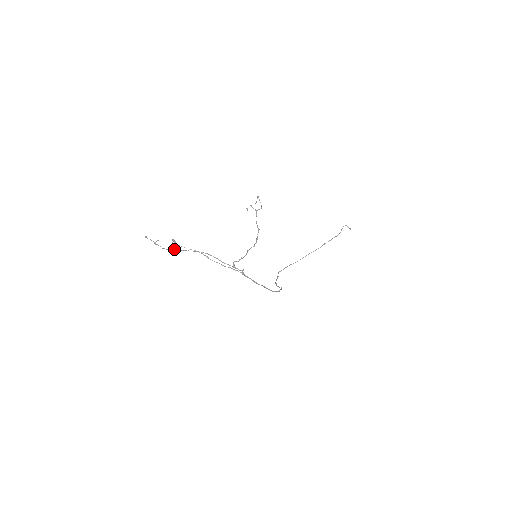
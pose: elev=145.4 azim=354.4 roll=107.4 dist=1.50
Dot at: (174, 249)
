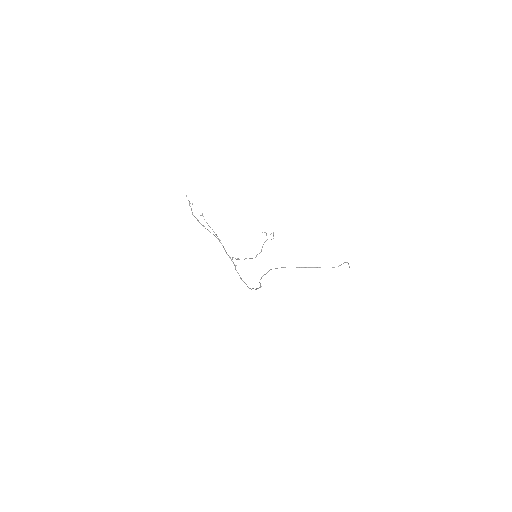
Dot at: occluded
